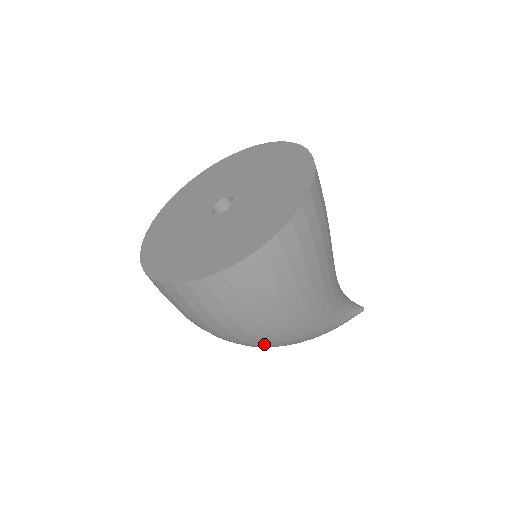
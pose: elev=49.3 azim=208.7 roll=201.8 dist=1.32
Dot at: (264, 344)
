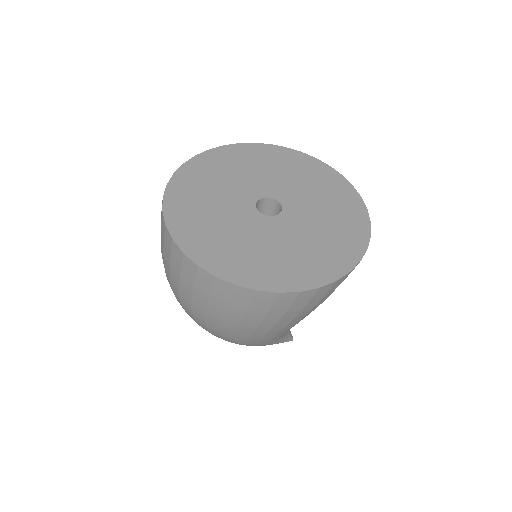
Dot at: (208, 331)
